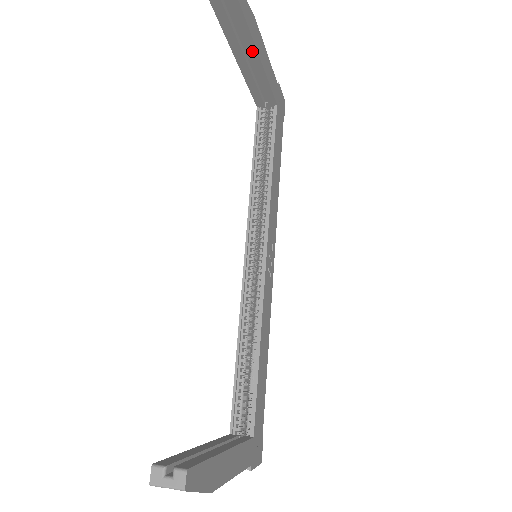
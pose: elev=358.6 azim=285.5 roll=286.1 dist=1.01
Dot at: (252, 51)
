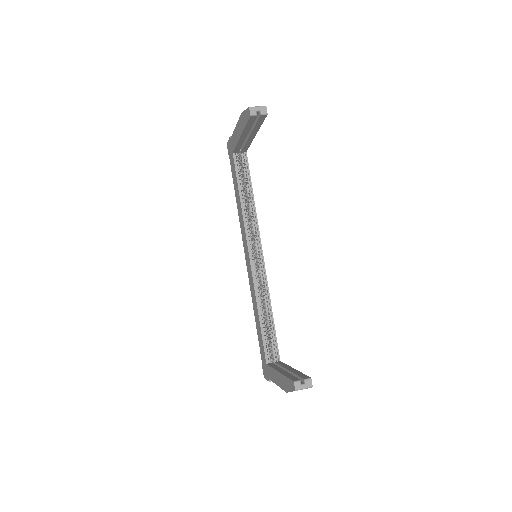
Dot at: (254, 132)
